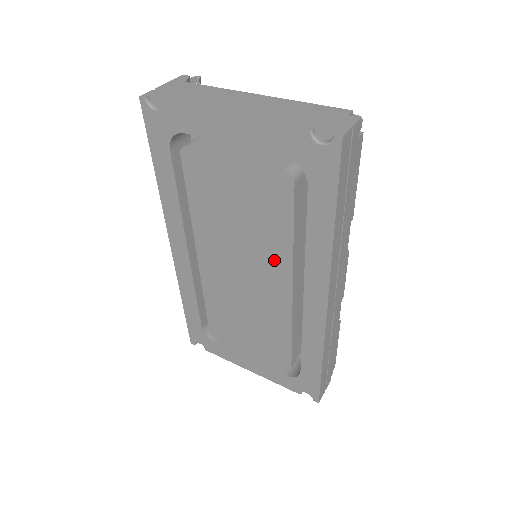
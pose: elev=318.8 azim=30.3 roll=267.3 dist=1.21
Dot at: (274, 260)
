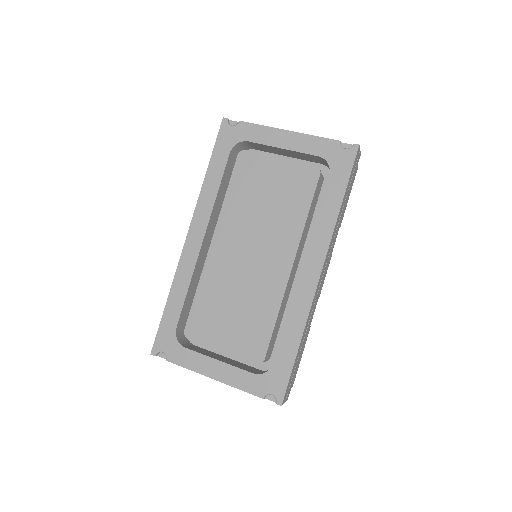
Dot at: (285, 237)
